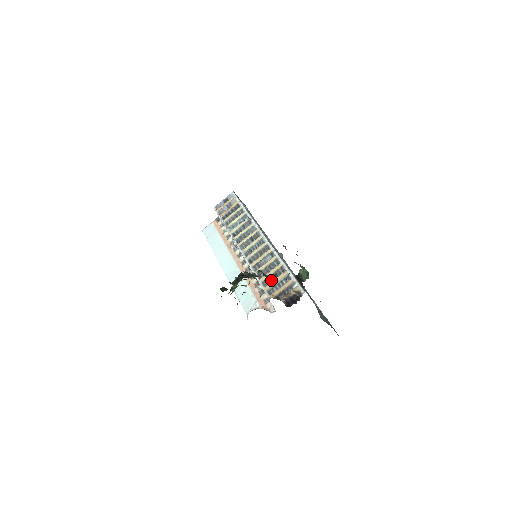
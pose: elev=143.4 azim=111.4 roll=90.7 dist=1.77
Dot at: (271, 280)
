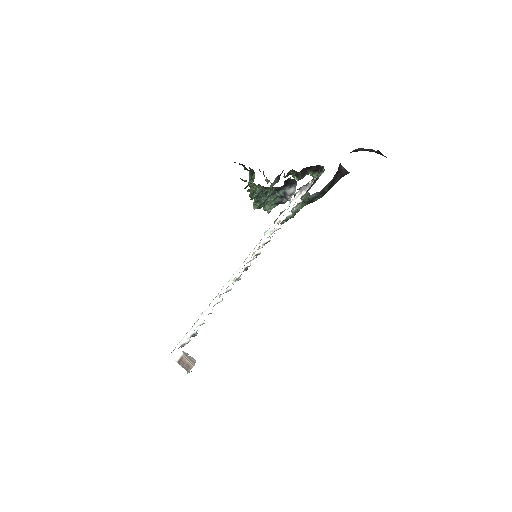
Dot at: occluded
